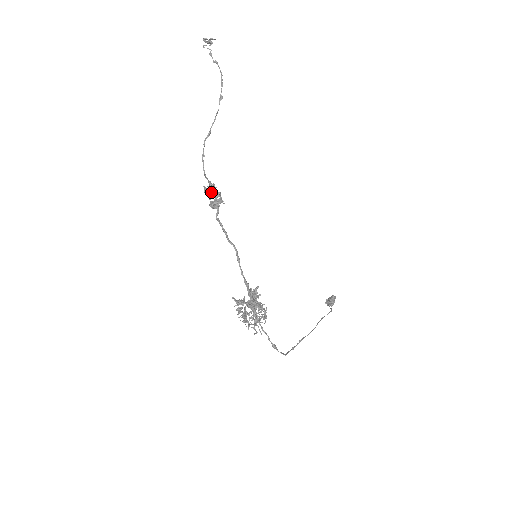
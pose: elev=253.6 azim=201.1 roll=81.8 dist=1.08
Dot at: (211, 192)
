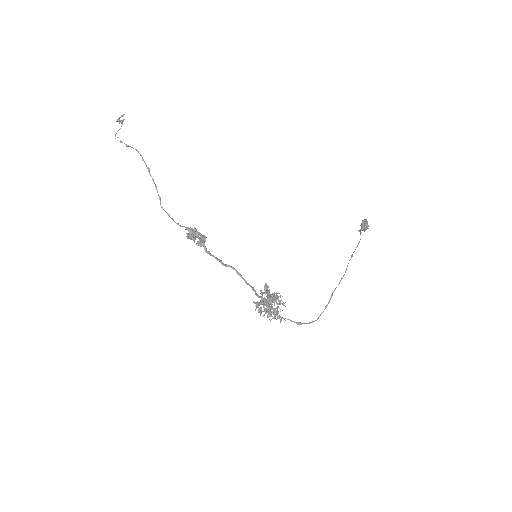
Dot at: (191, 236)
